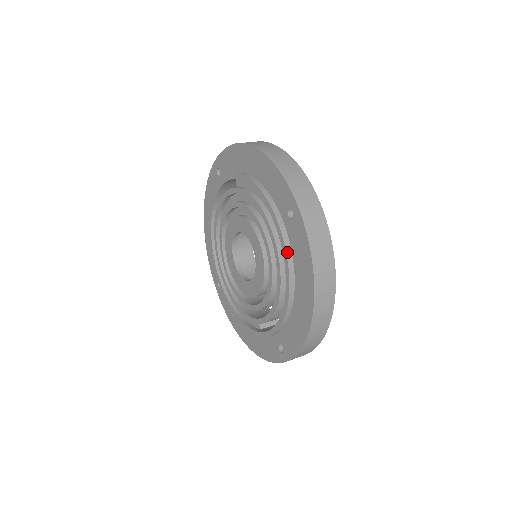
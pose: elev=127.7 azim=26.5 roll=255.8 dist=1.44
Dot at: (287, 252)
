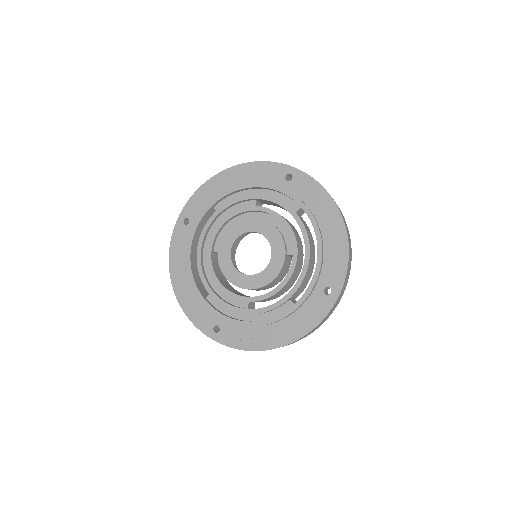
Dot at: (301, 200)
